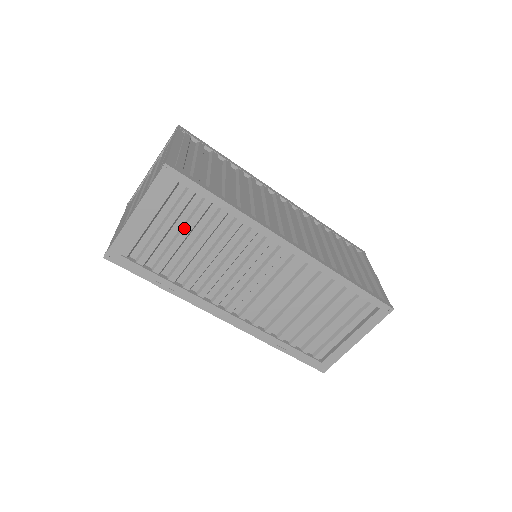
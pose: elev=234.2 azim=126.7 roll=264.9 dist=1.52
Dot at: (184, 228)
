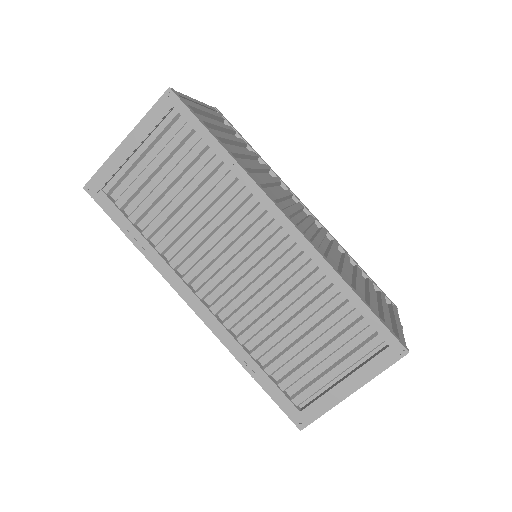
Dot at: (172, 171)
